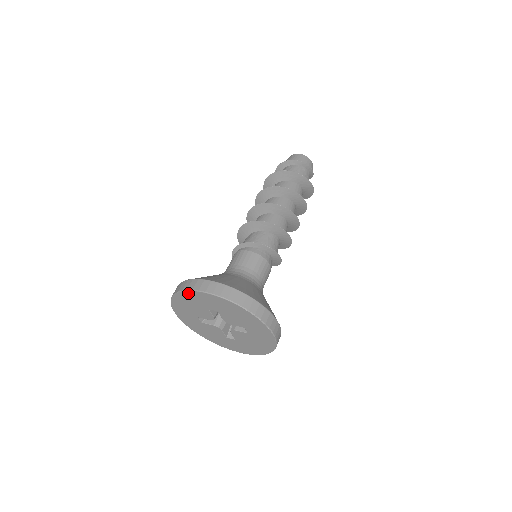
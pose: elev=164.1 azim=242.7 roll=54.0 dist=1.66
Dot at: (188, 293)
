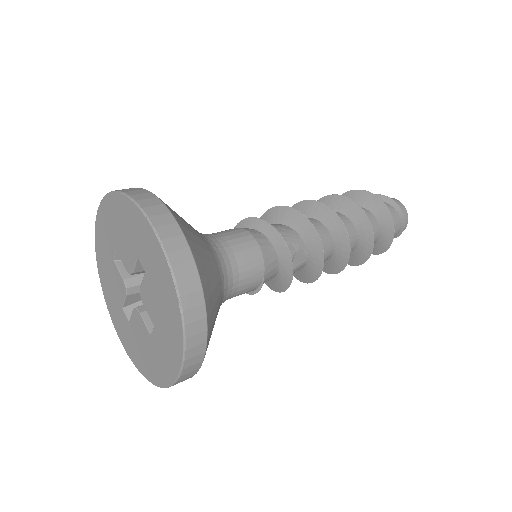
Dot at: (97, 244)
